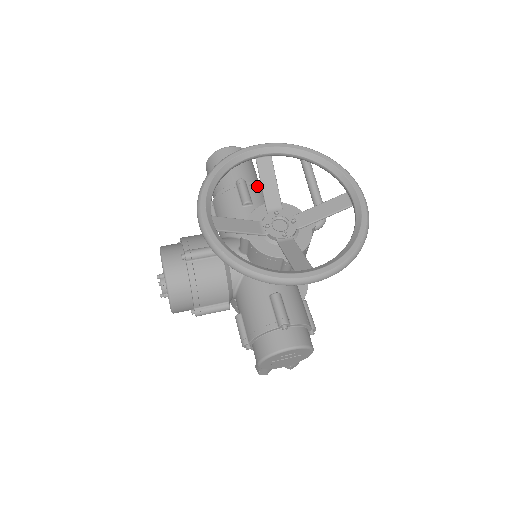
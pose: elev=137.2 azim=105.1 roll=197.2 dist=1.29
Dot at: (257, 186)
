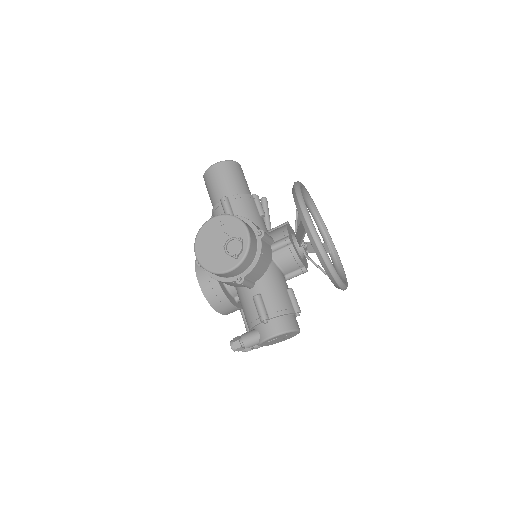
Dot at: occluded
